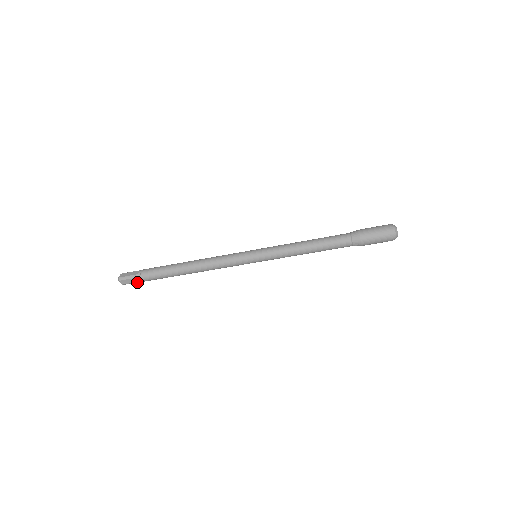
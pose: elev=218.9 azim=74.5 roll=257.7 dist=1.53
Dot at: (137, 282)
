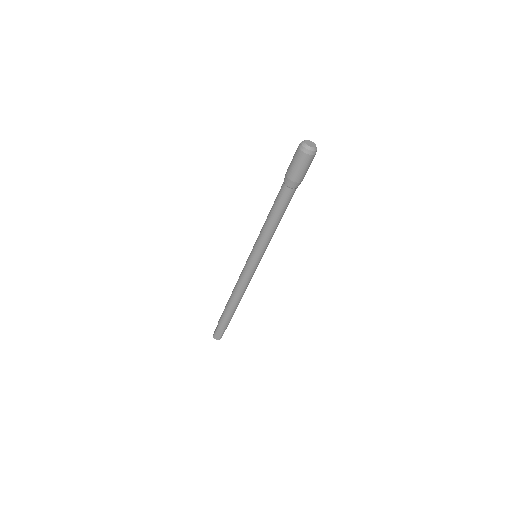
Dot at: occluded
